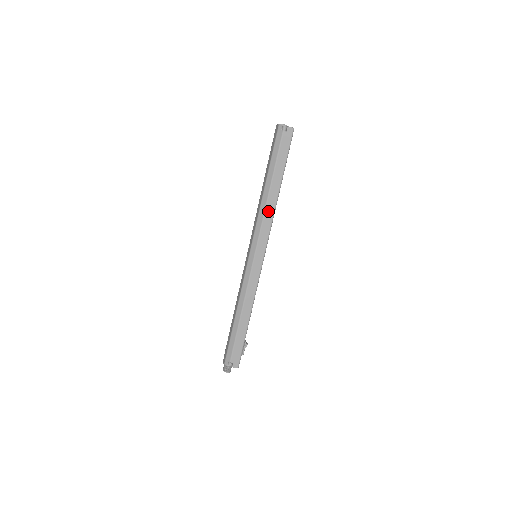
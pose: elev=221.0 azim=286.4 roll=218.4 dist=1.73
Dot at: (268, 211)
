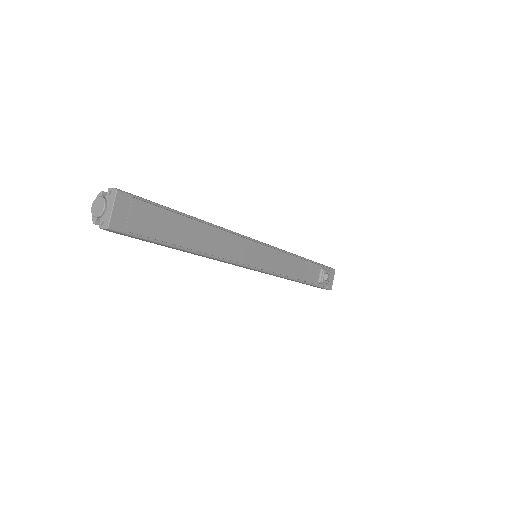
Dot at: (209, 258)
